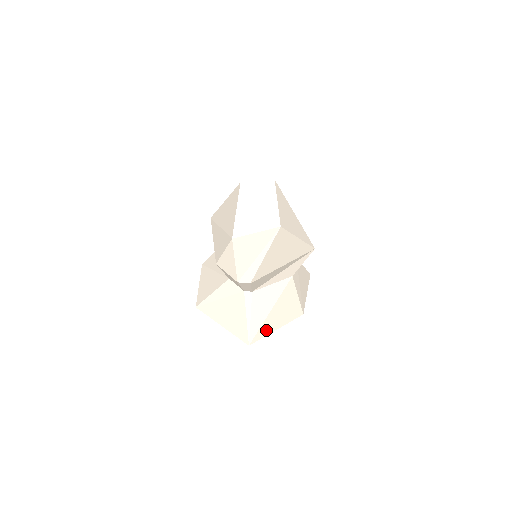
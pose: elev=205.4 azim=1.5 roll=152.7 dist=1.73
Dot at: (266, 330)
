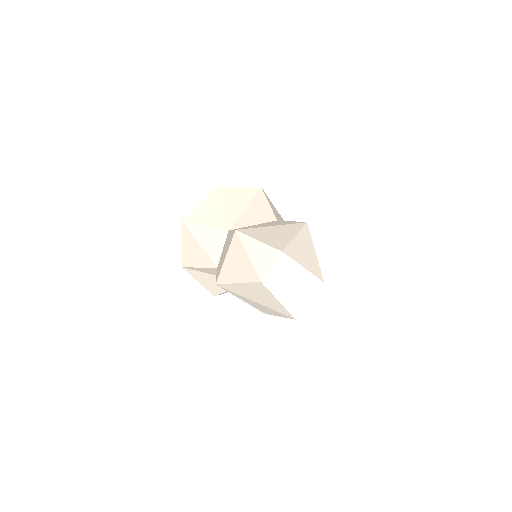
Dot at: occluded
